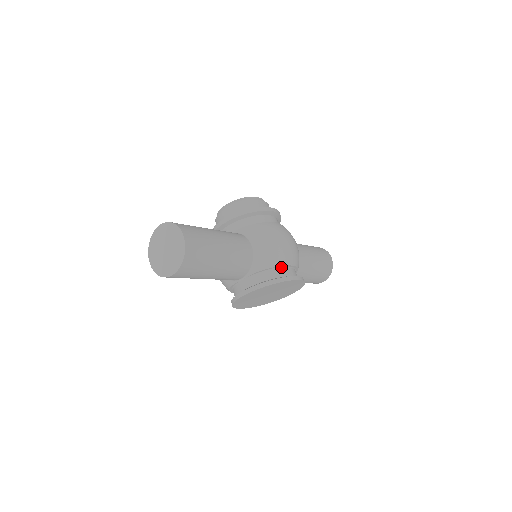
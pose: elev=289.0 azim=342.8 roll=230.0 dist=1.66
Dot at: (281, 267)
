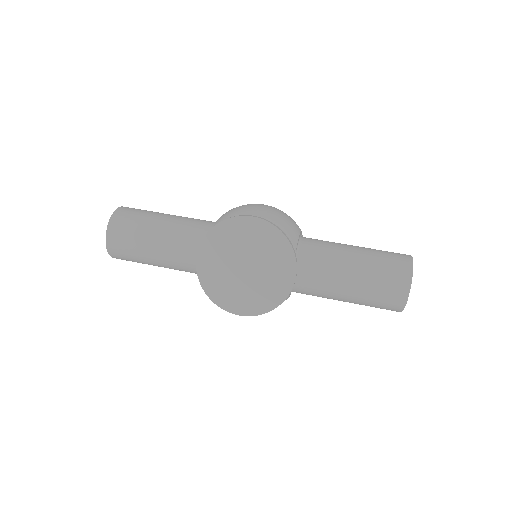
Dot at: occluded
